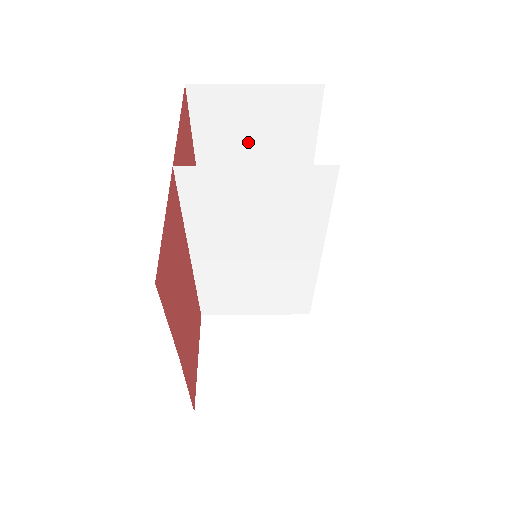
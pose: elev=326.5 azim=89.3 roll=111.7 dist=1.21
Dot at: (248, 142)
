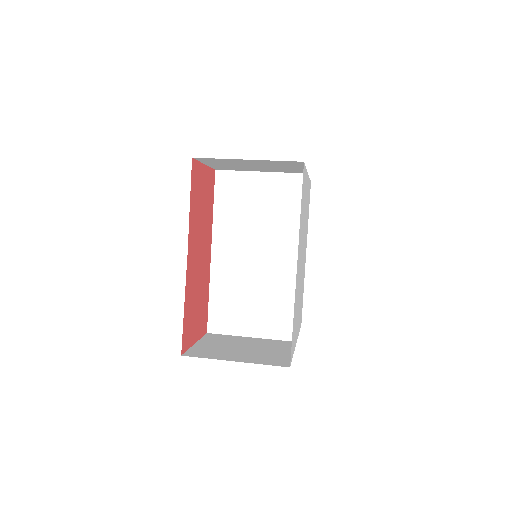
Dot at: occluded
